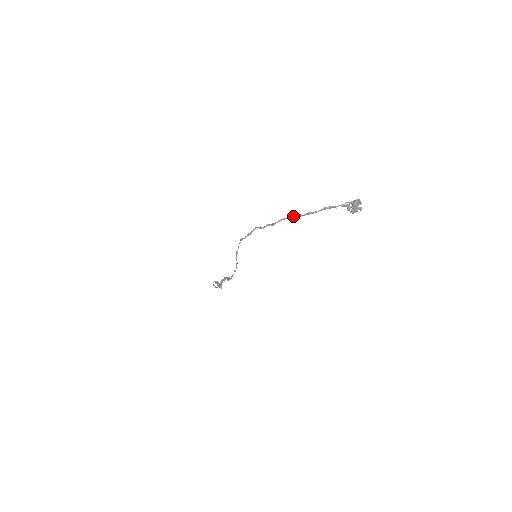
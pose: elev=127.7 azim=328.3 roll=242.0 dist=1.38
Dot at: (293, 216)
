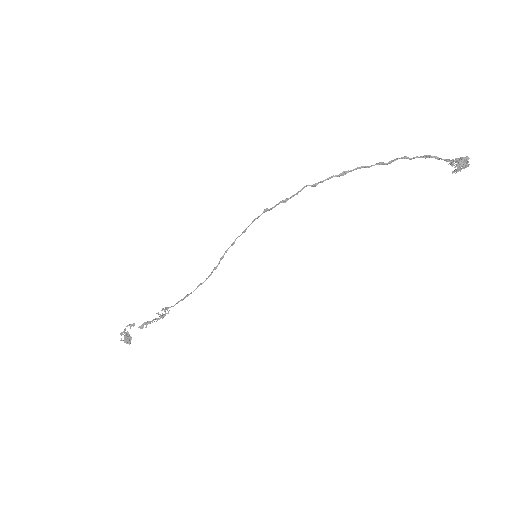
Dot at: (379, 163)
